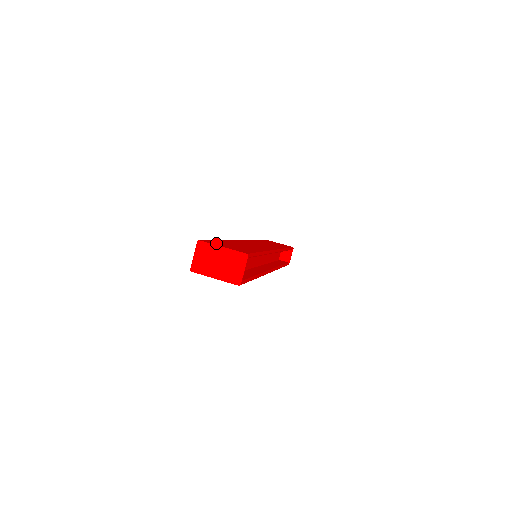
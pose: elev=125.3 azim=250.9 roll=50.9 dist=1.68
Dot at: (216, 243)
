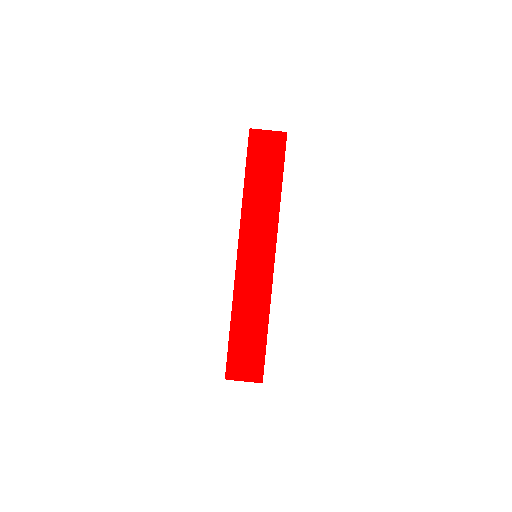
Dot at: (236, 368)
